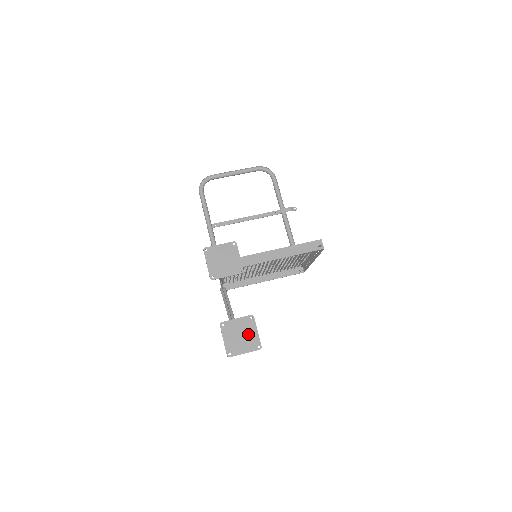
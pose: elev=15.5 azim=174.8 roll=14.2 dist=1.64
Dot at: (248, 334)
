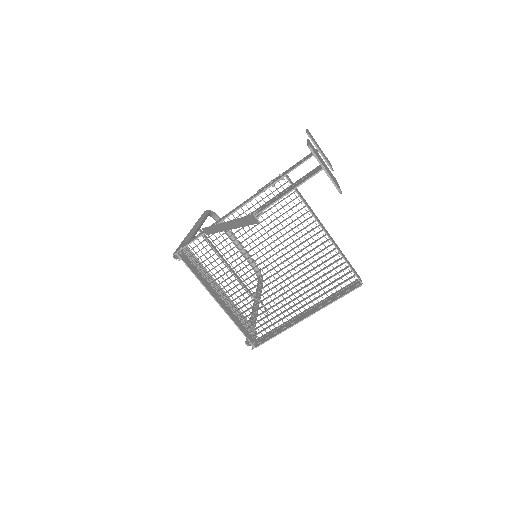
Dot at: (331, 175)
